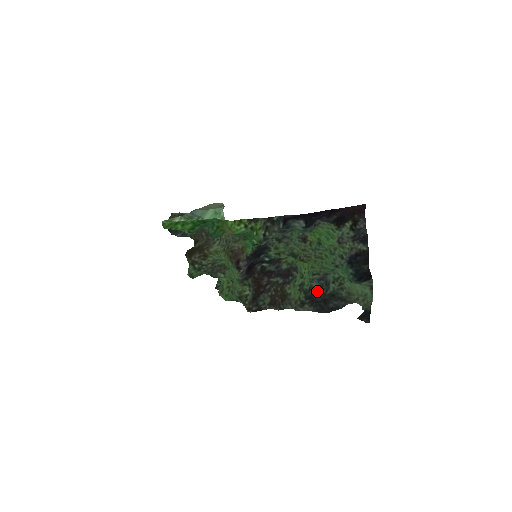
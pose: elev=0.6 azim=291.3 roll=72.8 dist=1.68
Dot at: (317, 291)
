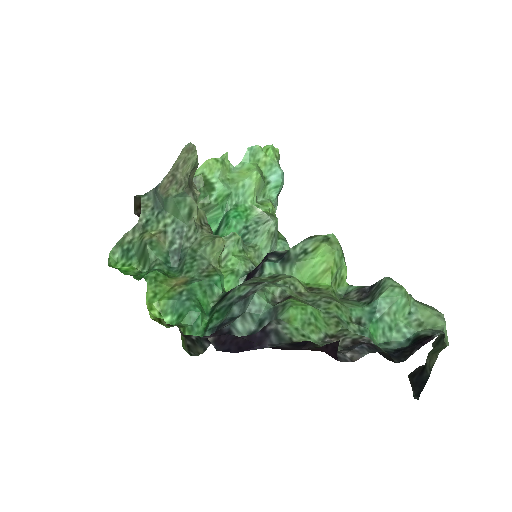
Dot at: occluded
